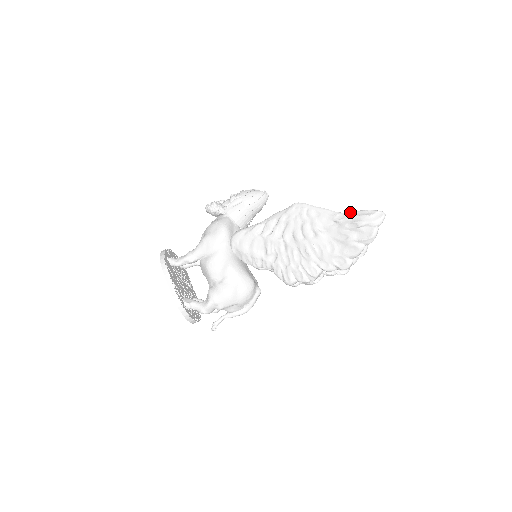
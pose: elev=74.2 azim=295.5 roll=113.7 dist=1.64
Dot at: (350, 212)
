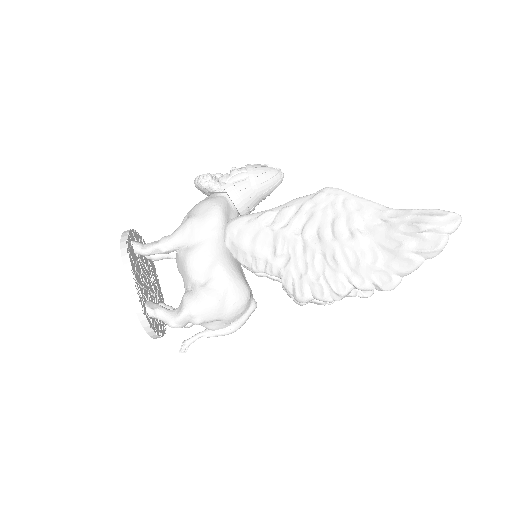
Dot at: (408, 209)
